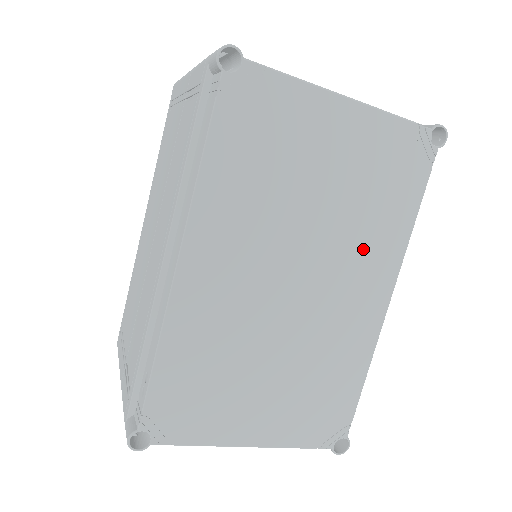
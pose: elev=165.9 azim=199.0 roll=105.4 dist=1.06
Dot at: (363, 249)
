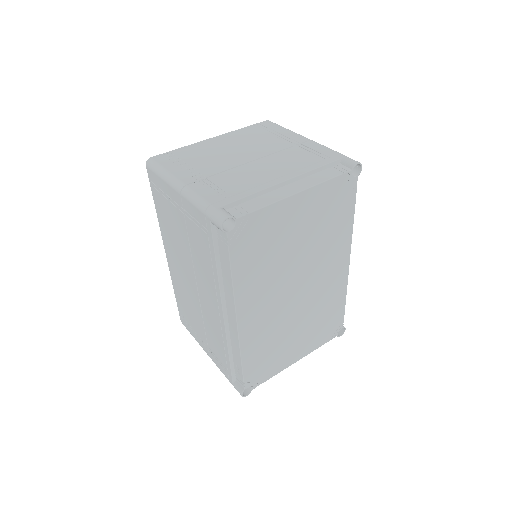
Dot at: (329, 251)
